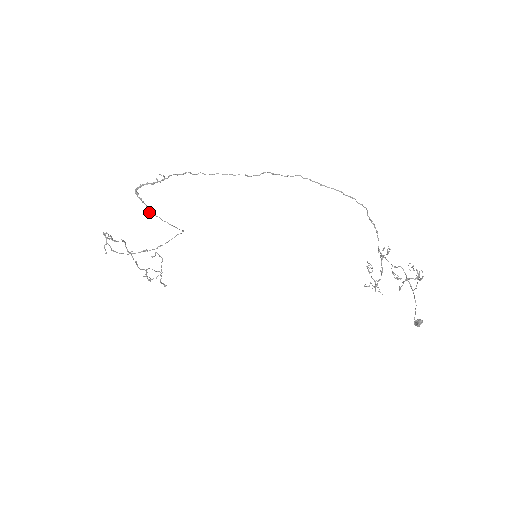
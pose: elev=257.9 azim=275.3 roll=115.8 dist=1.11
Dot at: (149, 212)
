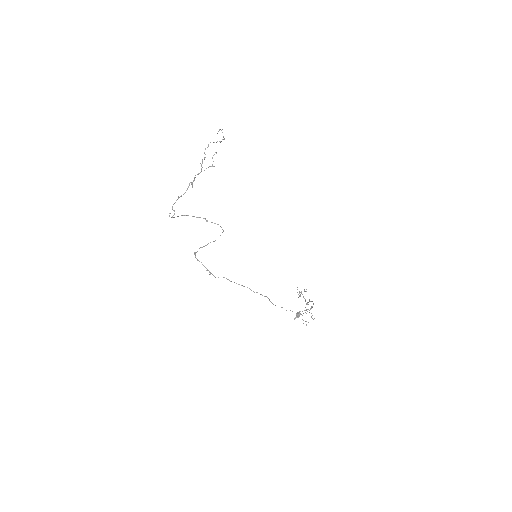
Dot at: occluded
